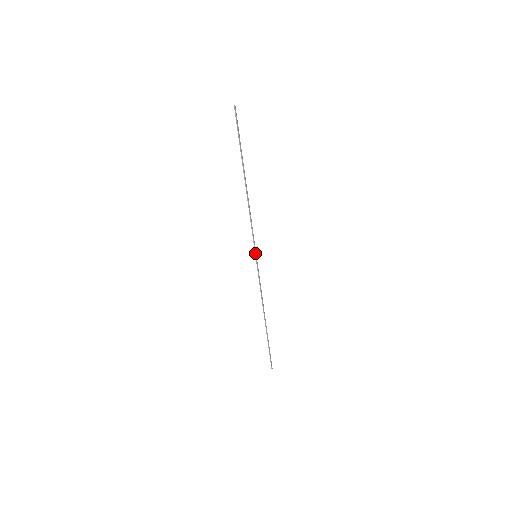
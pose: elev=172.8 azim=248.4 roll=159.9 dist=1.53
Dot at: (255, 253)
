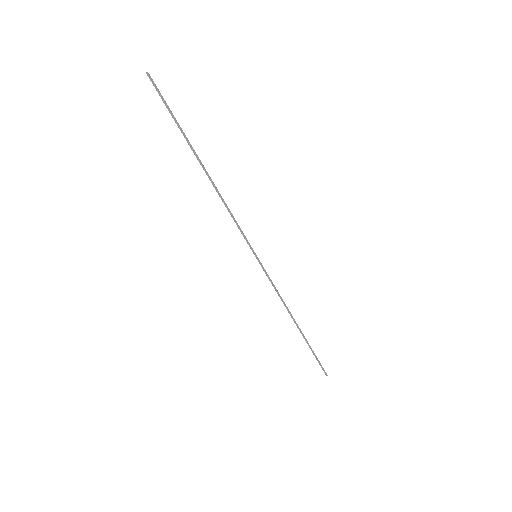
Dot at: (253, 253)
